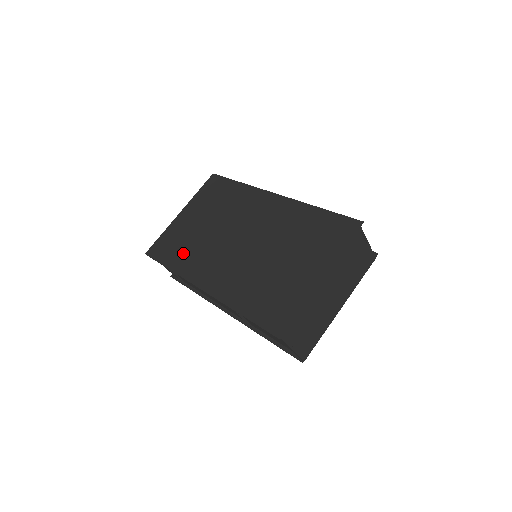
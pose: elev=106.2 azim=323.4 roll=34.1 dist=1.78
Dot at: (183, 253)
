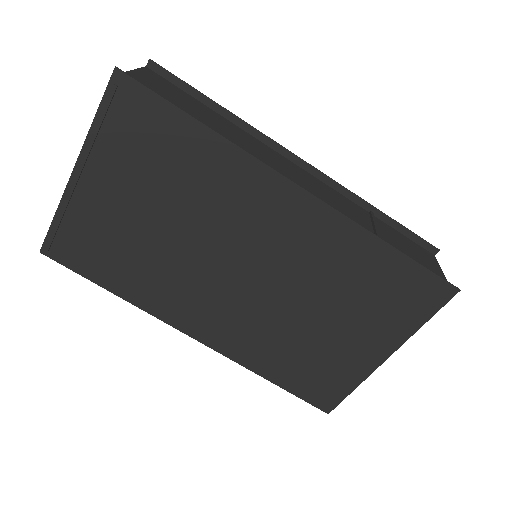
Dot at: (129, 271)
